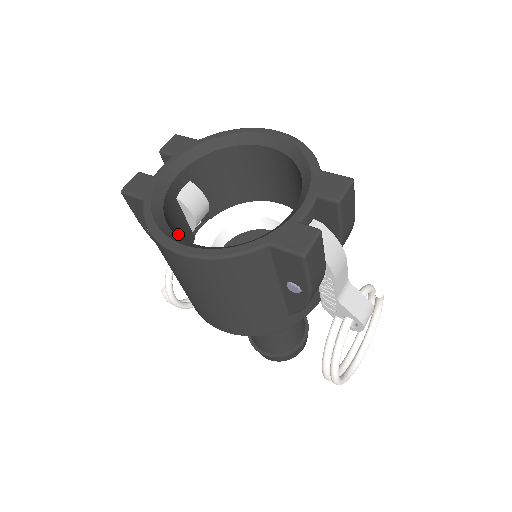
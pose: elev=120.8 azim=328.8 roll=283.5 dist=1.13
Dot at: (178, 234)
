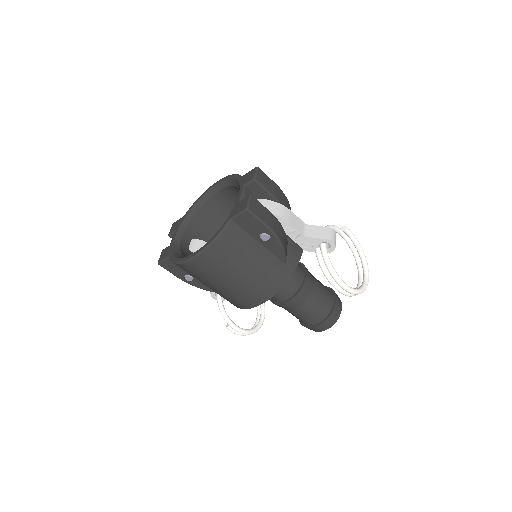
Dot at: occluded
